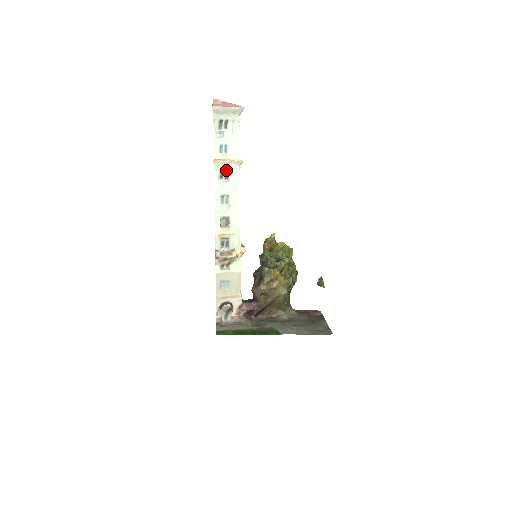
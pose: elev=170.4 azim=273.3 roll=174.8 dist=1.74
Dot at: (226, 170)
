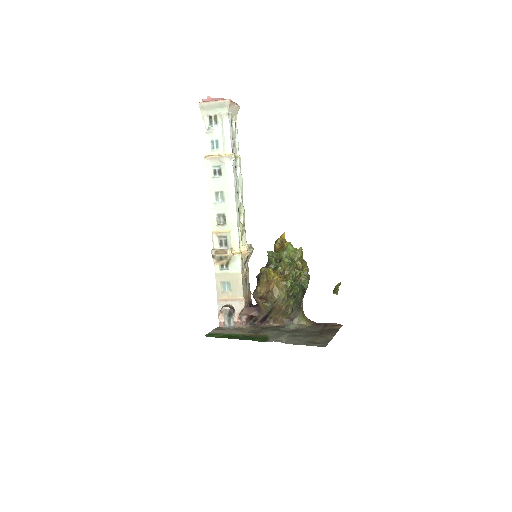
Dot at: (219, 166)
